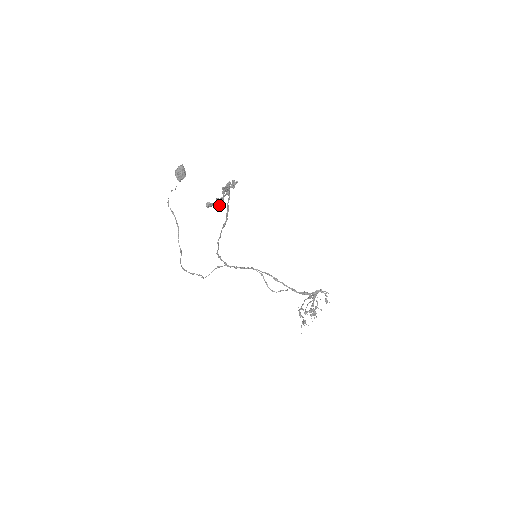
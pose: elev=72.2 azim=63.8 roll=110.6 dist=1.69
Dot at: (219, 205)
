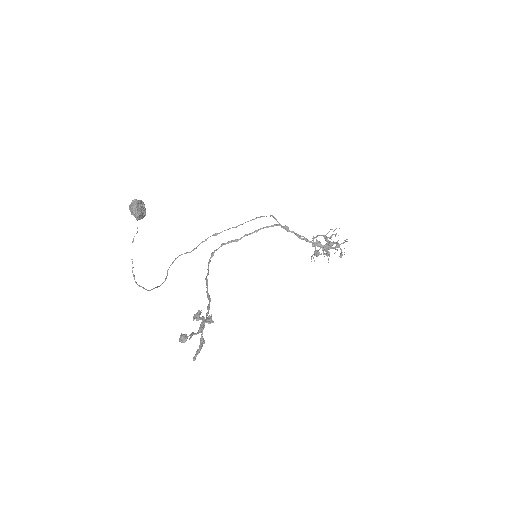
Dot at: (196, 314)
